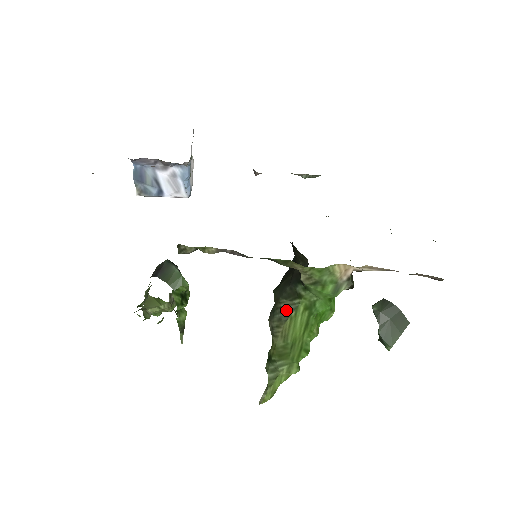
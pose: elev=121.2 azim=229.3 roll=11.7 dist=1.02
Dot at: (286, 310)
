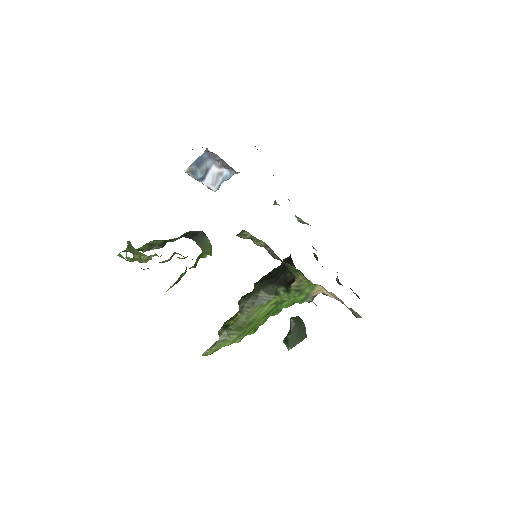
Dot at: (261, 299)
